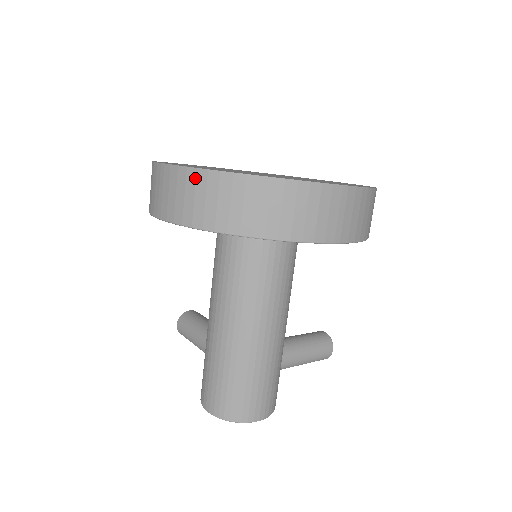
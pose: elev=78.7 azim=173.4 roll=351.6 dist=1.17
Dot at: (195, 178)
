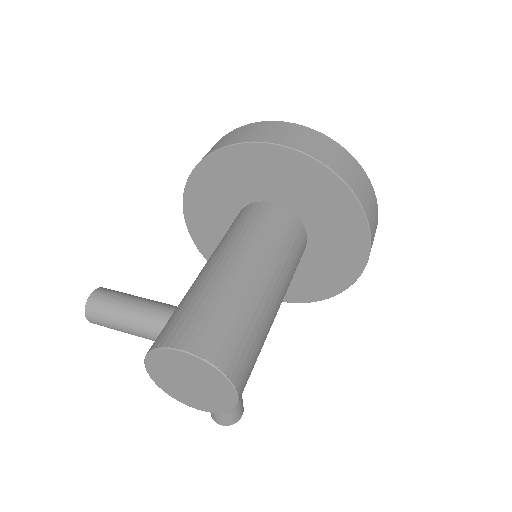
Dot at: (321, 137)
